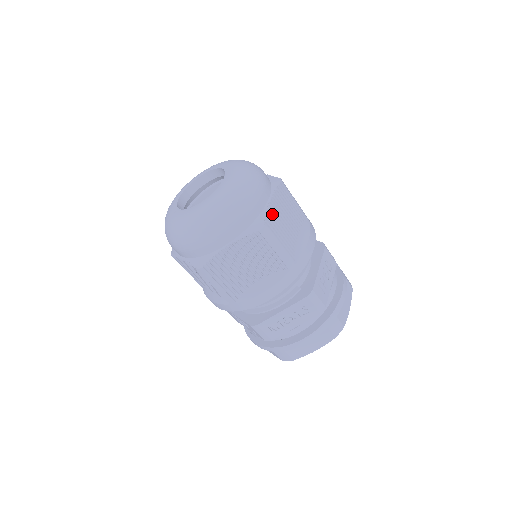
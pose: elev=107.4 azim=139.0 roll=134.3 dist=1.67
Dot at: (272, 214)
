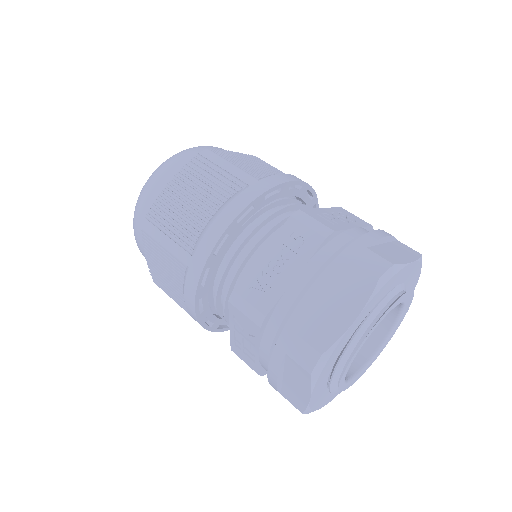
Dot at: (225, 154)
